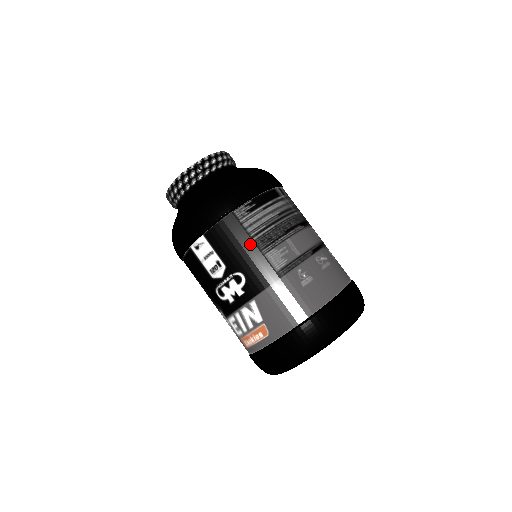
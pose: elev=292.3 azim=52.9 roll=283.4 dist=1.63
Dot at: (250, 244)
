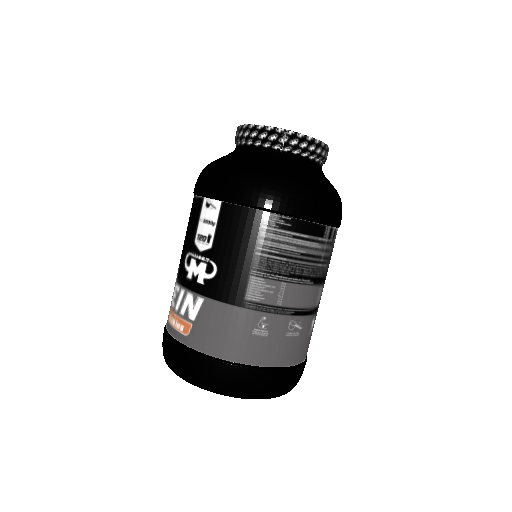
Dot at: (249, 254)
